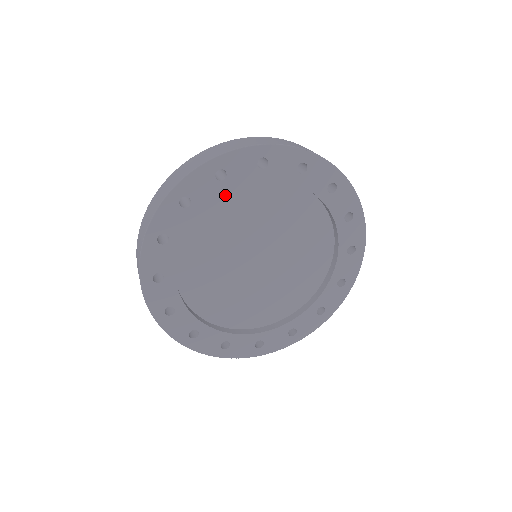
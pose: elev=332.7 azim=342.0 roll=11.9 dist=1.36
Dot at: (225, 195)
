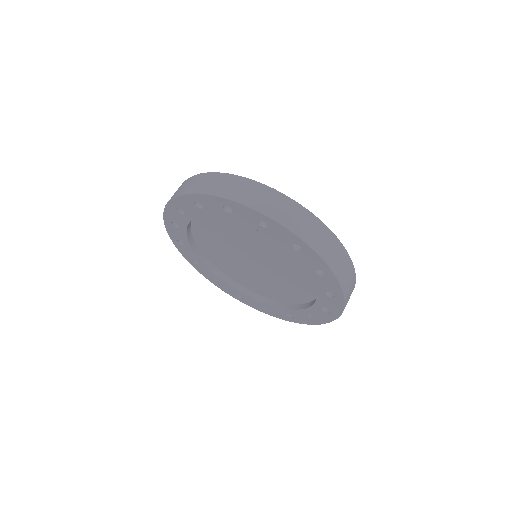
Dot at: occluded
